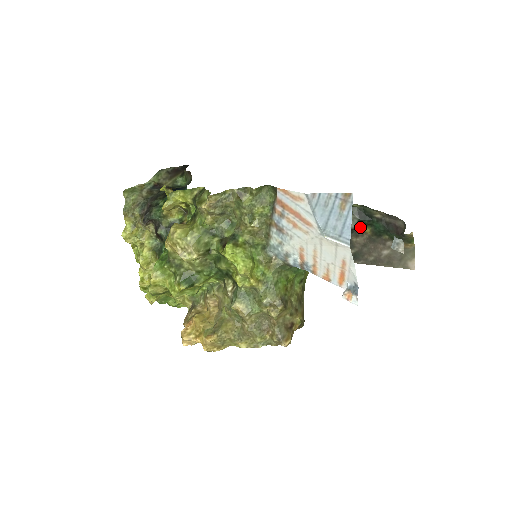
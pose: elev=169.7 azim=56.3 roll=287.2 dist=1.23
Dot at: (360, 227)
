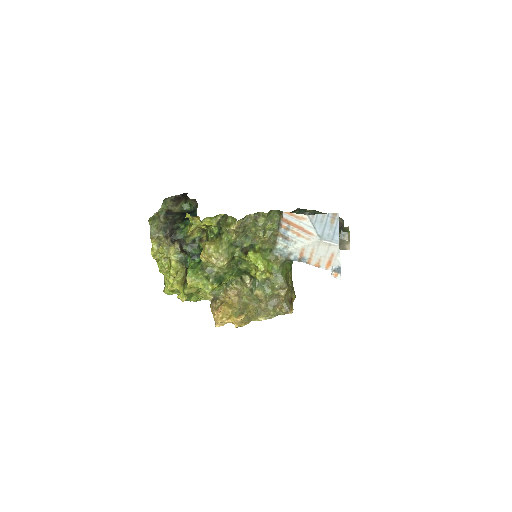
Dot at: occluded
